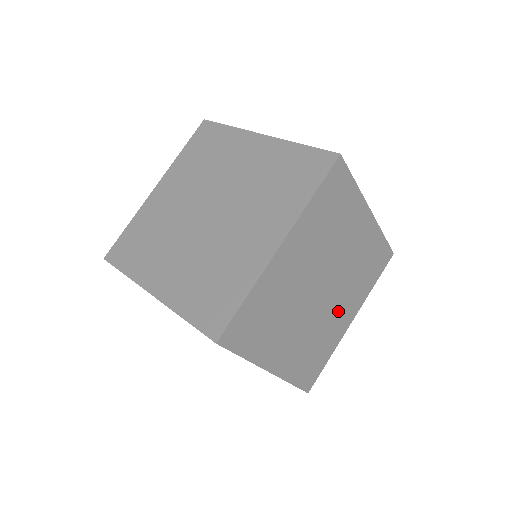
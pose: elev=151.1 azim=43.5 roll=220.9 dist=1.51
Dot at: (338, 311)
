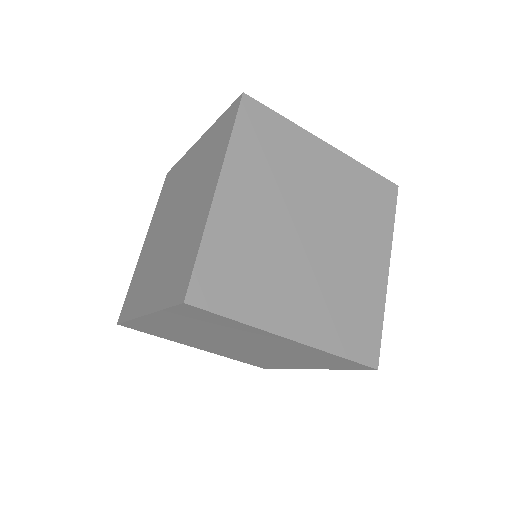
Dot at: (298, 289)
